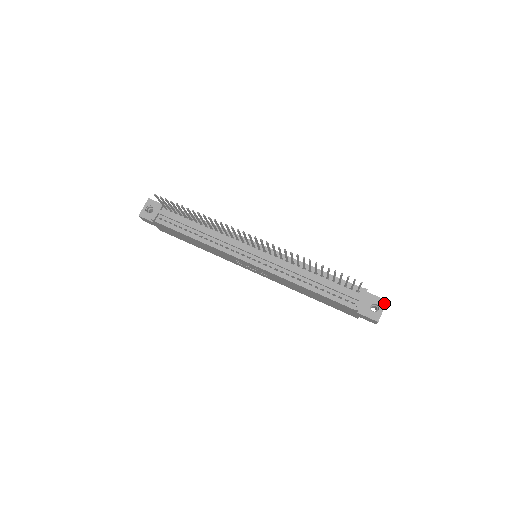
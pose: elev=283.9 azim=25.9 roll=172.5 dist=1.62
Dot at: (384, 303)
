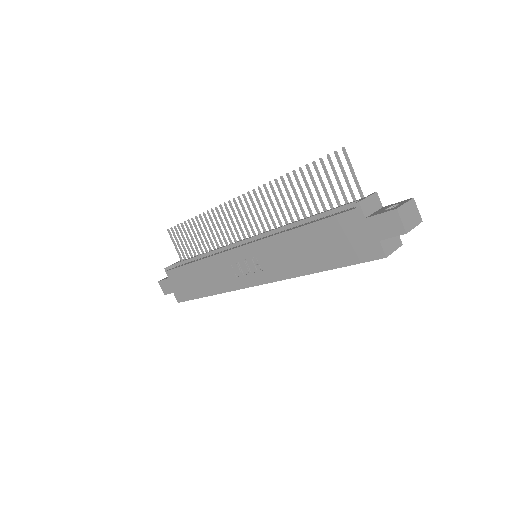
Dot at: (408, 200)
